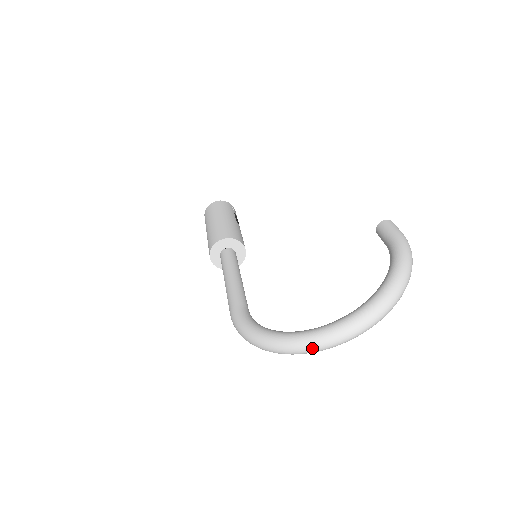
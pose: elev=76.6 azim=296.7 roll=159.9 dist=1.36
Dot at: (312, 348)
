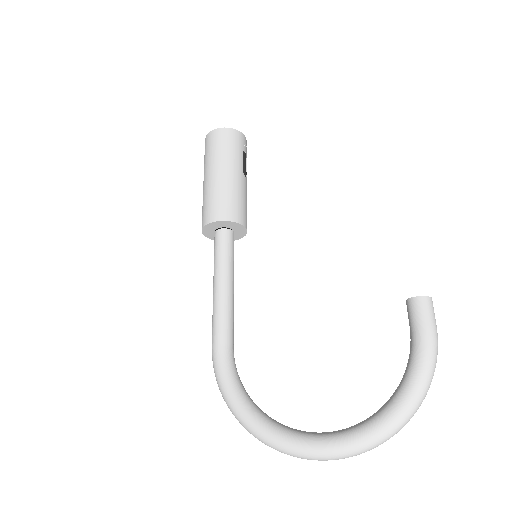
Dot at: (287, 454)
